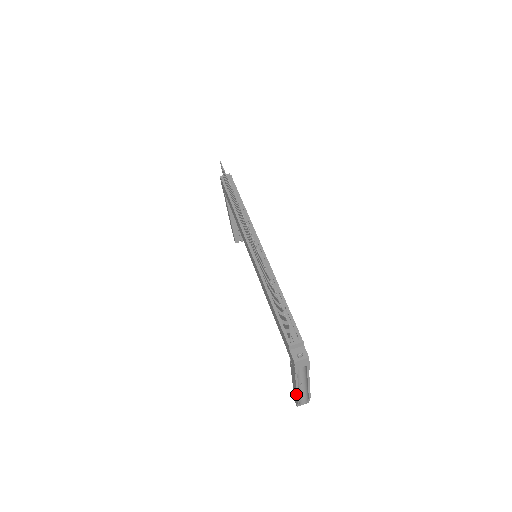
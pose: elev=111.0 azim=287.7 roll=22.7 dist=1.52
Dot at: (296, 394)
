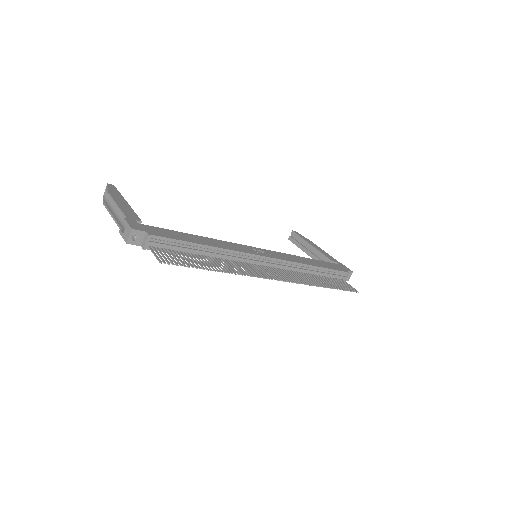
Dot at: occluded
